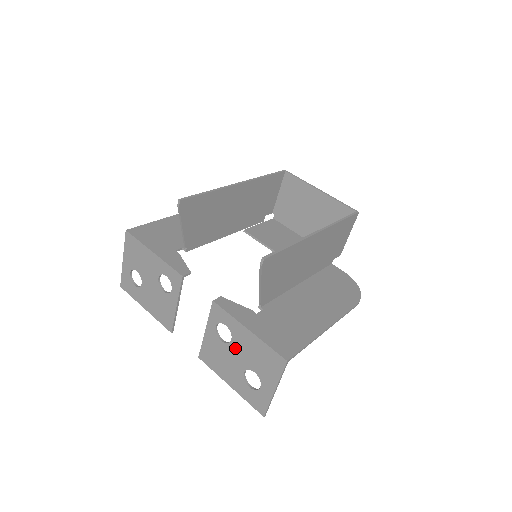
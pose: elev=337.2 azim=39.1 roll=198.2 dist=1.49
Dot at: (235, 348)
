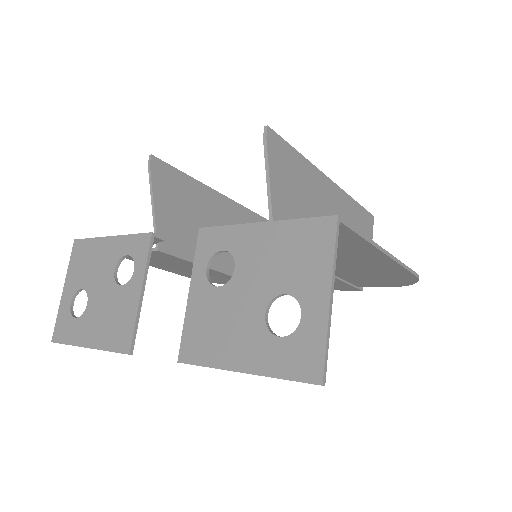
Dot at: (243, 277)
